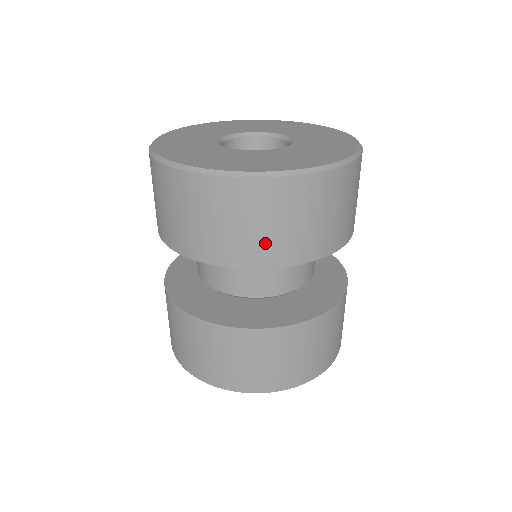
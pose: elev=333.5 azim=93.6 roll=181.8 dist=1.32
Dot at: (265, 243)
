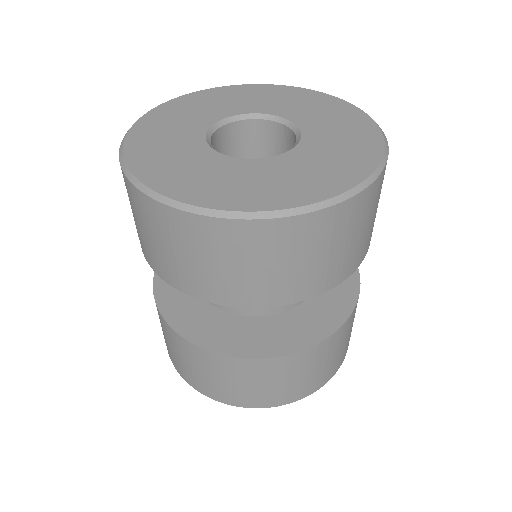
Dot at: (307, 277)
